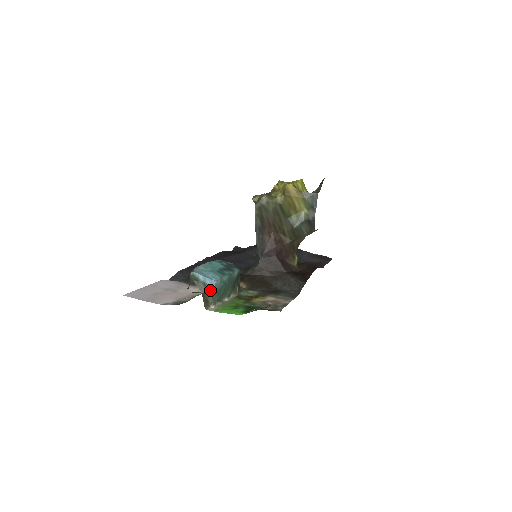
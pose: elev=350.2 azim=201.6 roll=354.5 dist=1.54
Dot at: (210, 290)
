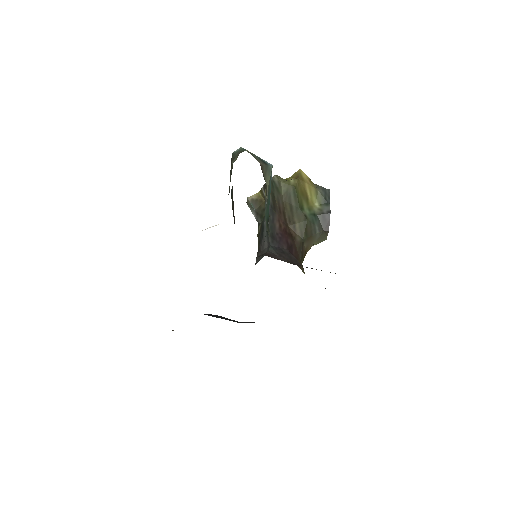
Dot at: (268, 167)
